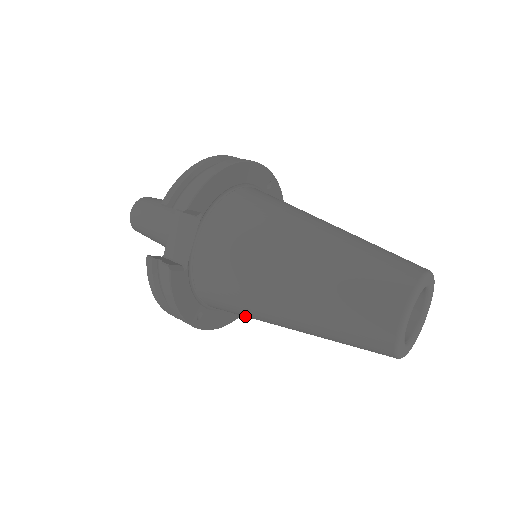
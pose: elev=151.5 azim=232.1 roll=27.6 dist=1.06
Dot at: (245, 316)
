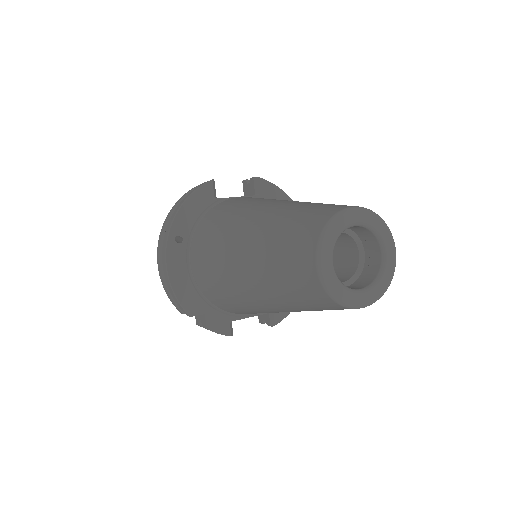
Dot at: (211, 249)
